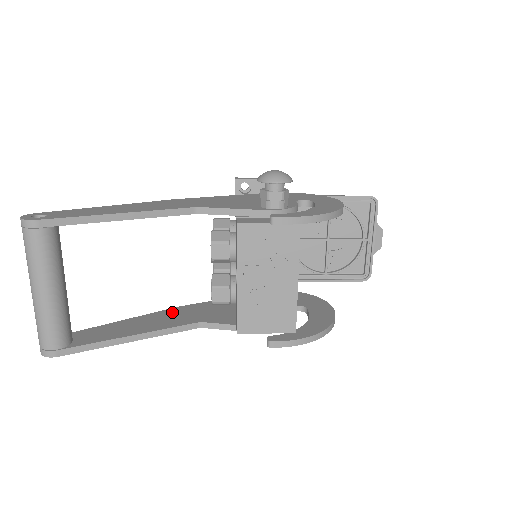
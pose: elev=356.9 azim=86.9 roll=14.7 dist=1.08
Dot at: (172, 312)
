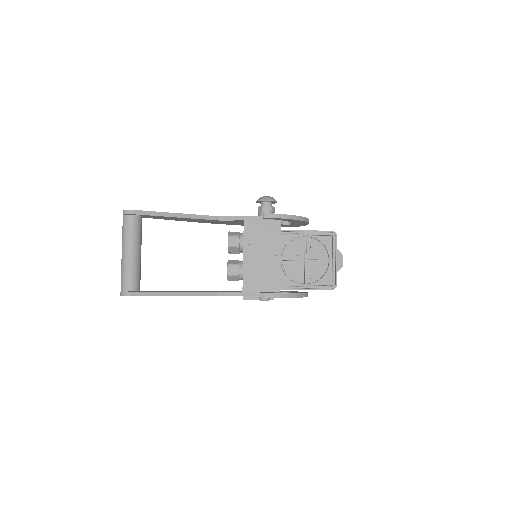
Dot at: occluded
